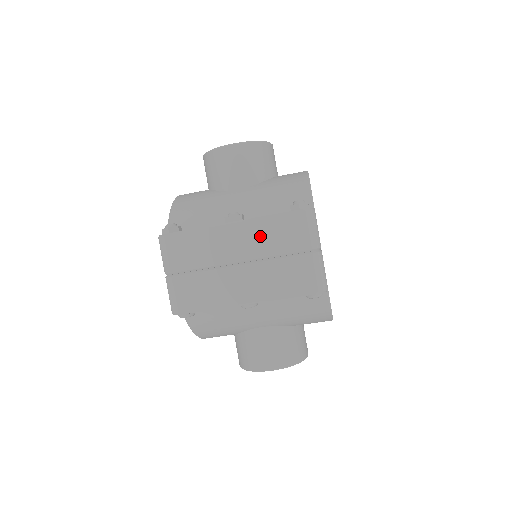
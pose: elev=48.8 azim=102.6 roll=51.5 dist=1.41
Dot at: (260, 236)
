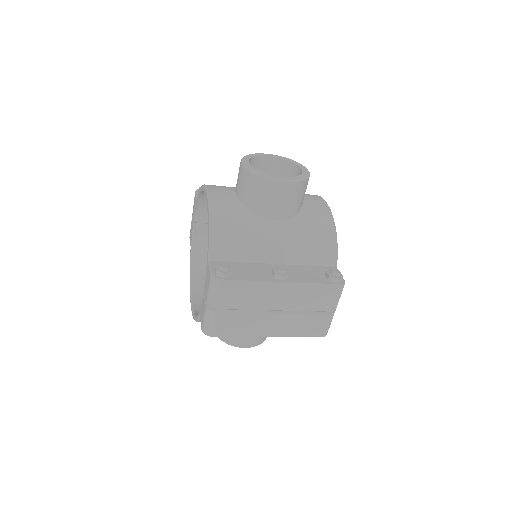
Dot at: (300, 297)
